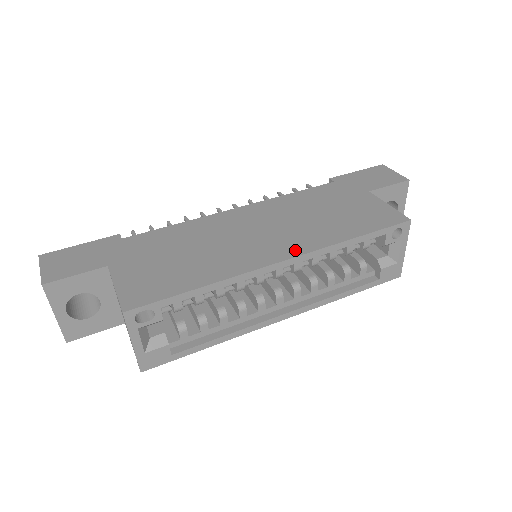
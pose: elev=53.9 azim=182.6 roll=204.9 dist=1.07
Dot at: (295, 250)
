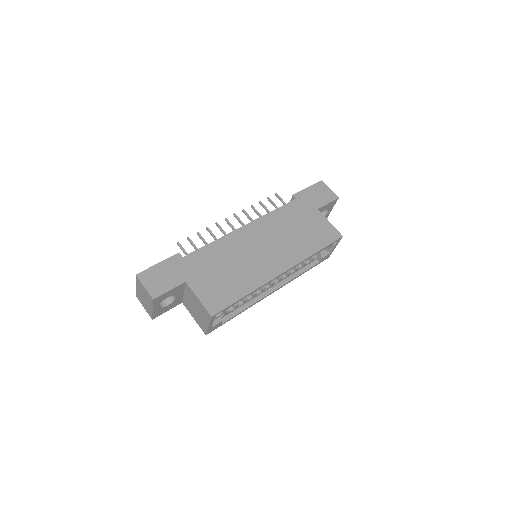
Dot at: (288, 264)
